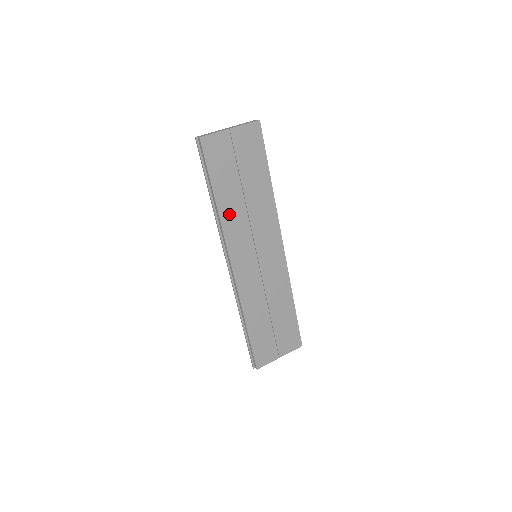
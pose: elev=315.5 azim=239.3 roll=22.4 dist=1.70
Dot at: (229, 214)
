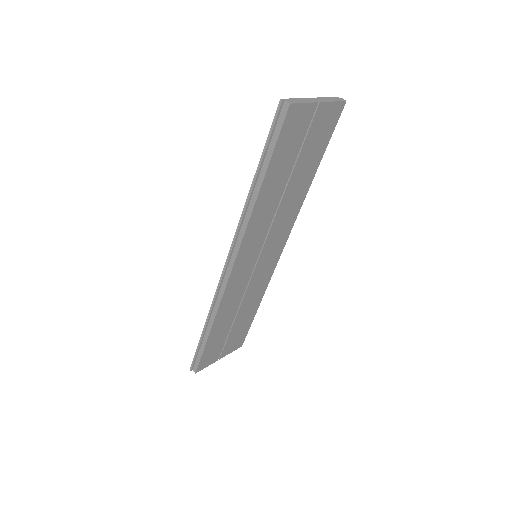
Dot at: (263, 207)
